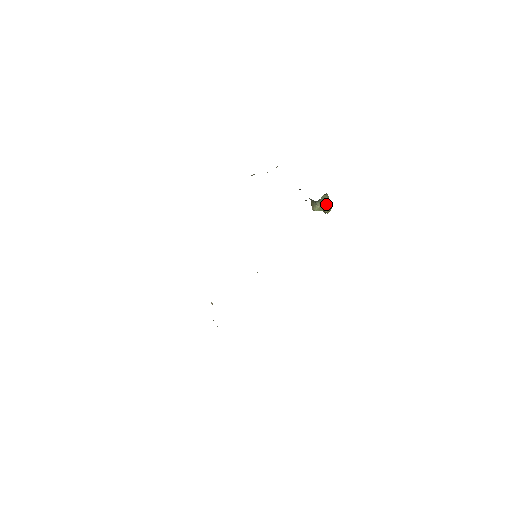
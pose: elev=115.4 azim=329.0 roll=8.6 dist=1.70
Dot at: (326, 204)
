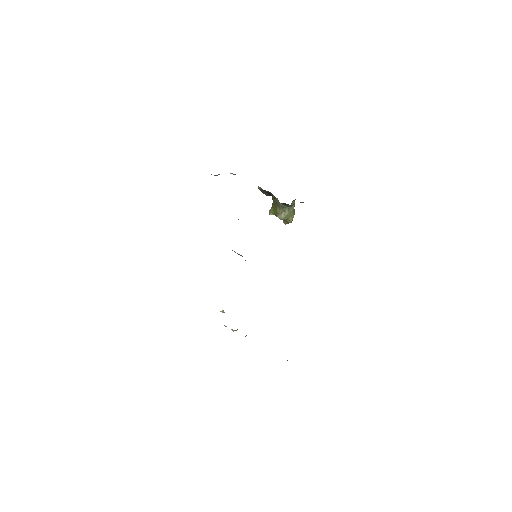
Dot at: (293, 212)
